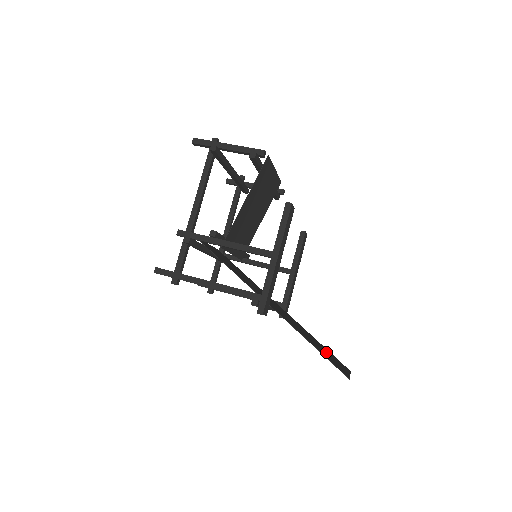
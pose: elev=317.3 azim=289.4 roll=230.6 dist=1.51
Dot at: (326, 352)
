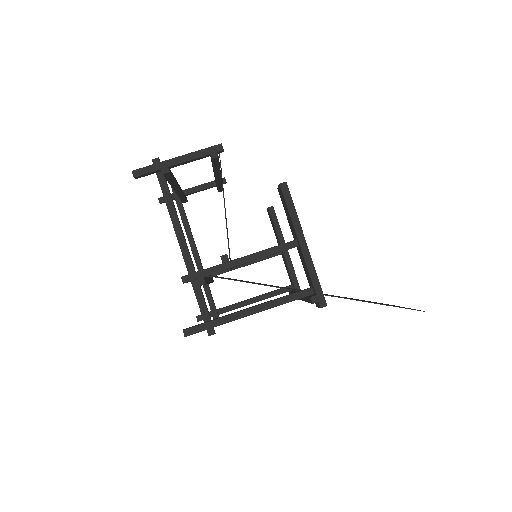
Dot at: (374, 302)
